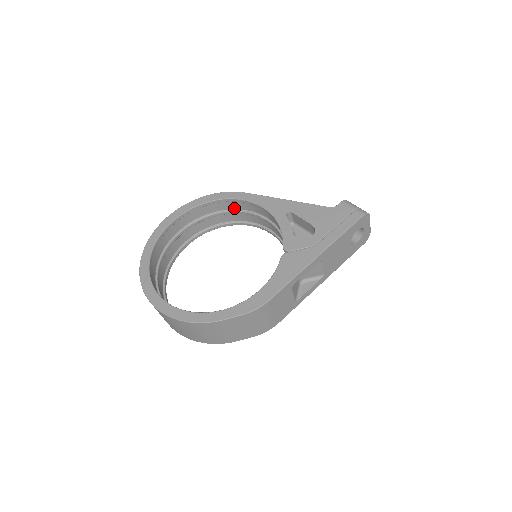
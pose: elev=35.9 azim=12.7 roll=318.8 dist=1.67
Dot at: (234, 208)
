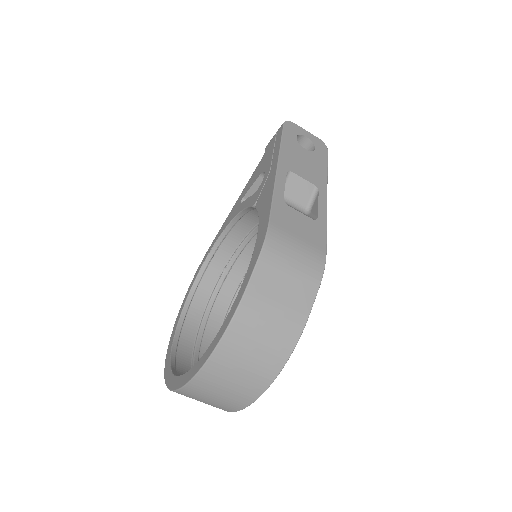
Dot at: (219, 273)
